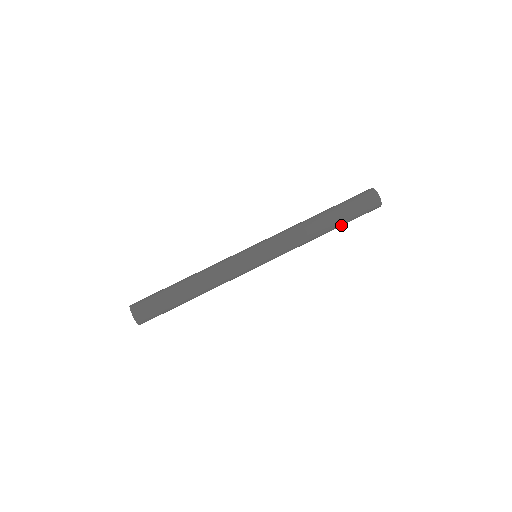
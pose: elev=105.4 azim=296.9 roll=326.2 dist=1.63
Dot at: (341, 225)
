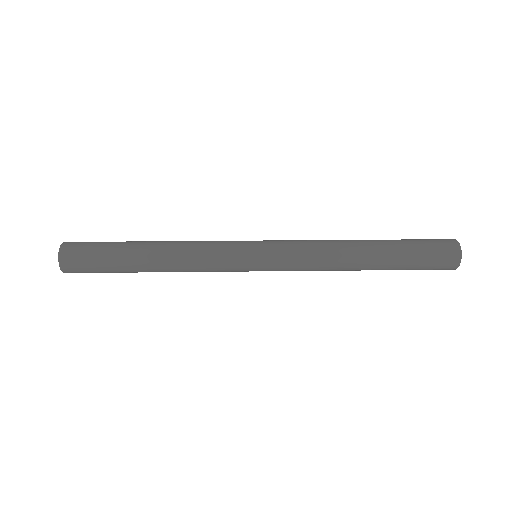
Dot at: (393, 255)
